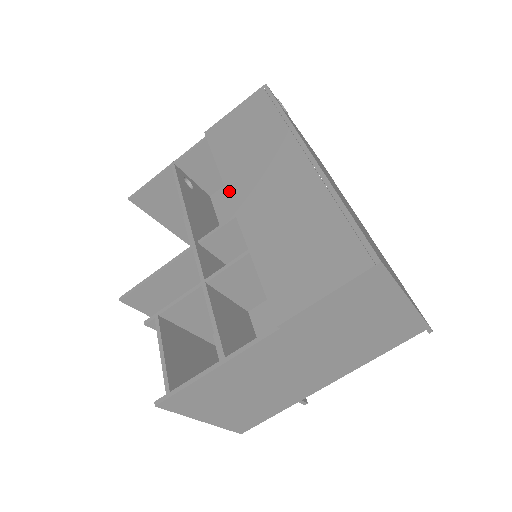
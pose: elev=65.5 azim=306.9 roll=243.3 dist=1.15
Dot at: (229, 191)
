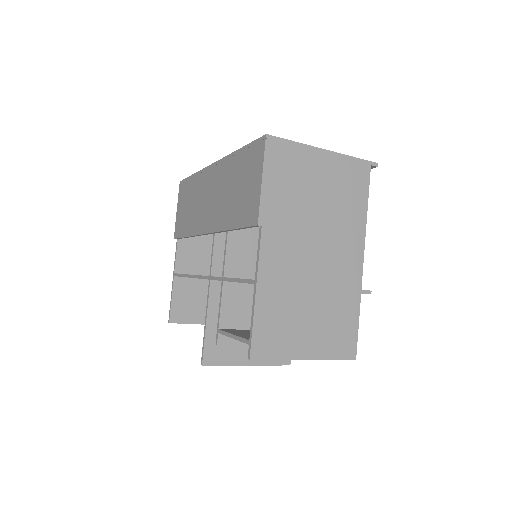
Dot at: (199, 233)
